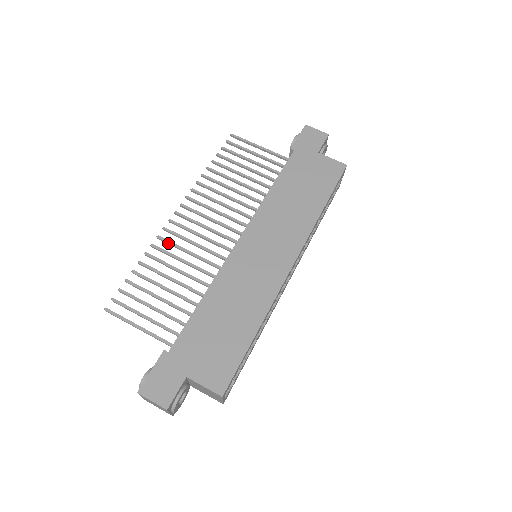
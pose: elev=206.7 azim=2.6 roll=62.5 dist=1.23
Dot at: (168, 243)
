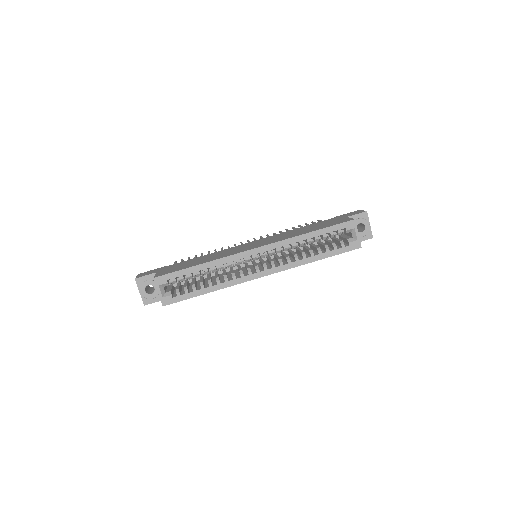
Dot at: occluded
